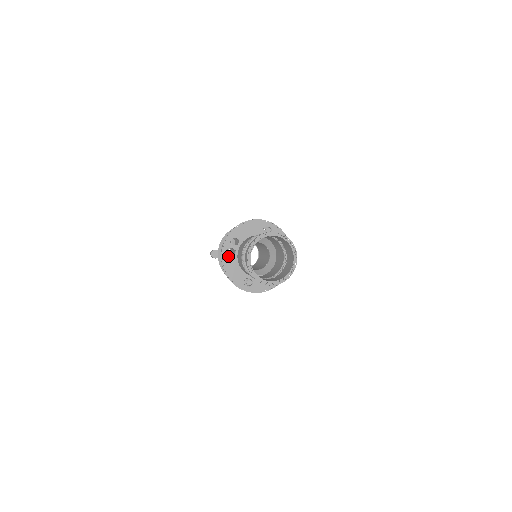
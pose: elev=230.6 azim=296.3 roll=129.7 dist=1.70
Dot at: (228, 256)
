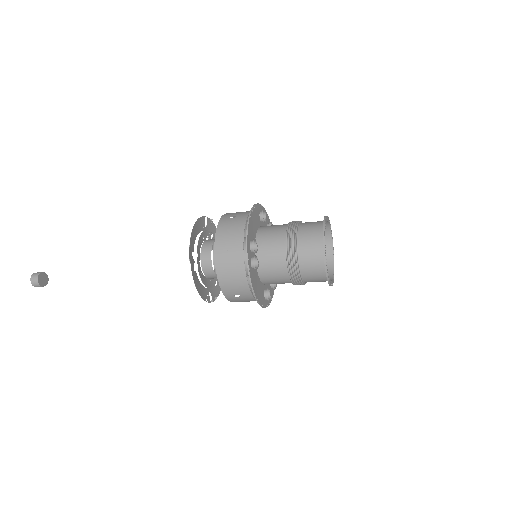
Dot at: (252, 270)
